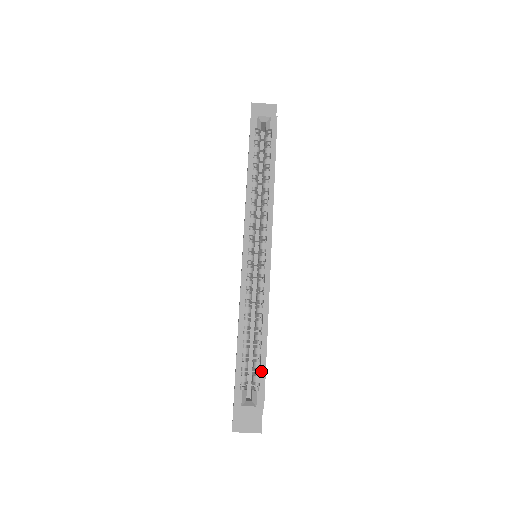
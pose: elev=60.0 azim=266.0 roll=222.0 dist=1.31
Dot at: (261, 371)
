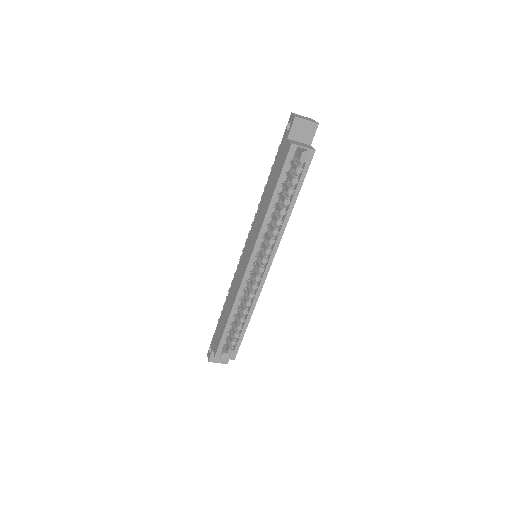
Dot at: (239, 340)
